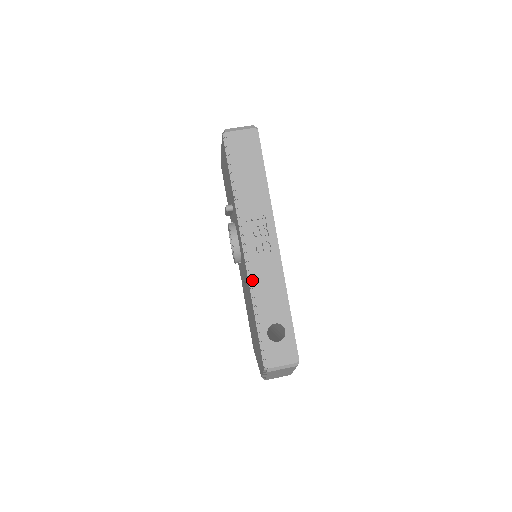
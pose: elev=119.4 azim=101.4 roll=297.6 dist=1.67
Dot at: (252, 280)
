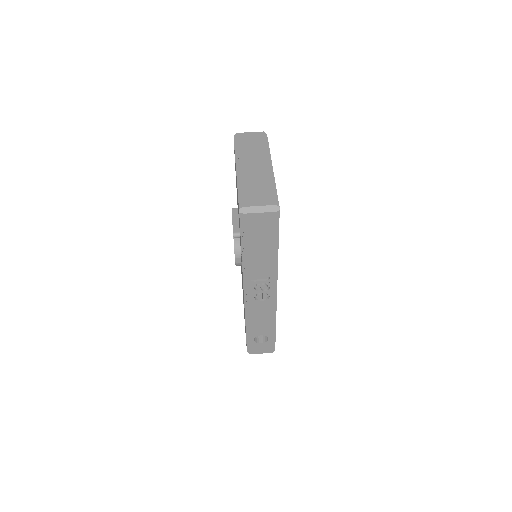
Dot at: (248, 313)
